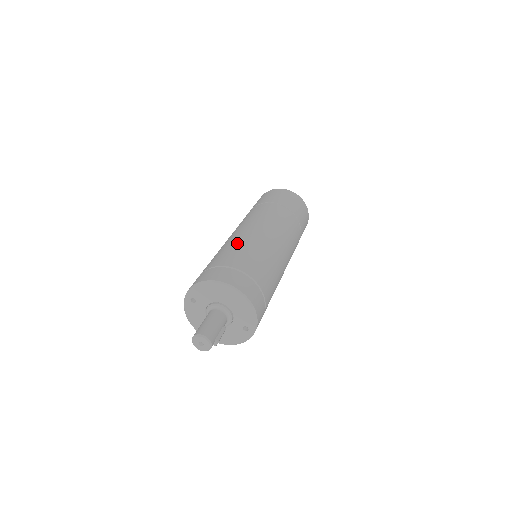
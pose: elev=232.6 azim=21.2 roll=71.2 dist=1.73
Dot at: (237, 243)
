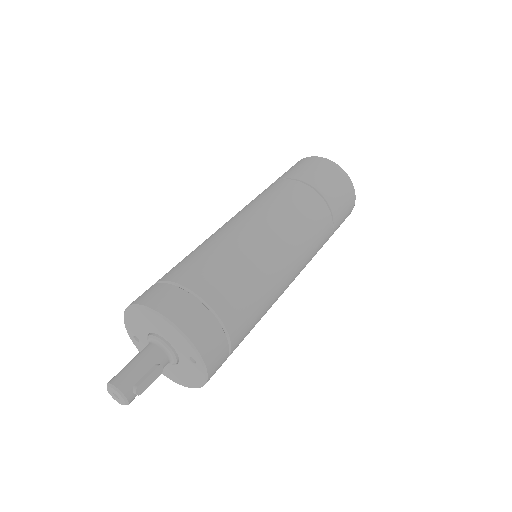
Dot at: occluded
